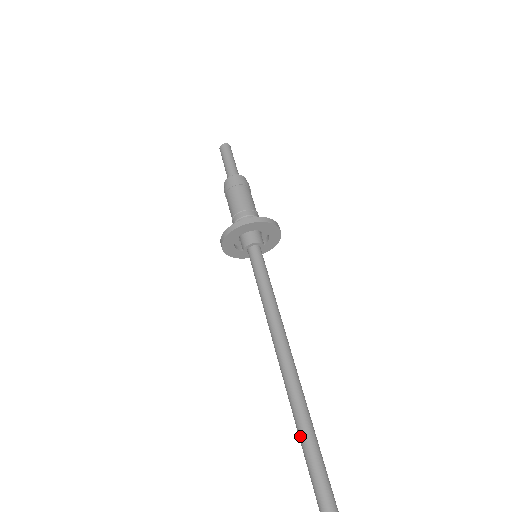
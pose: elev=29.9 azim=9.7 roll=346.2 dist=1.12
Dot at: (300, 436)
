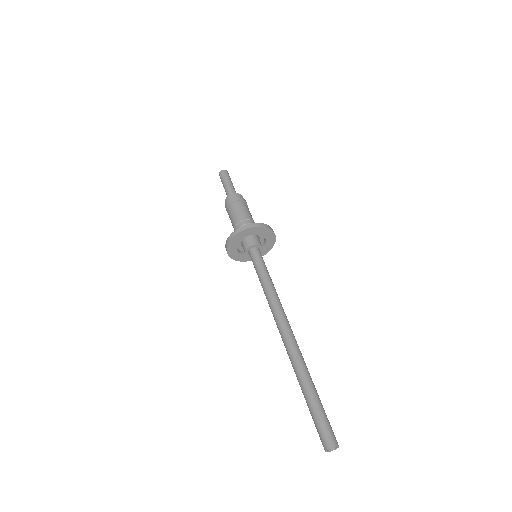
Dot at: (302, 392)
